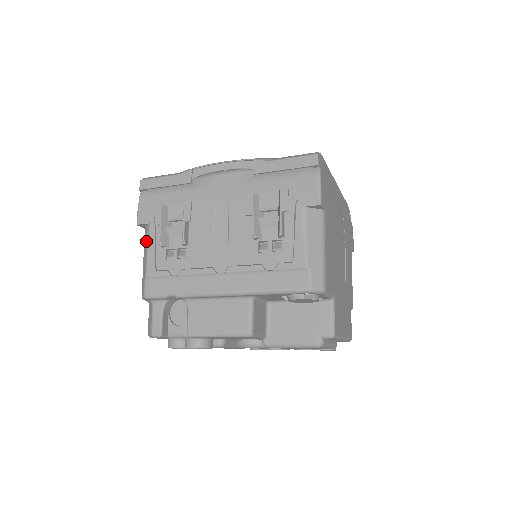
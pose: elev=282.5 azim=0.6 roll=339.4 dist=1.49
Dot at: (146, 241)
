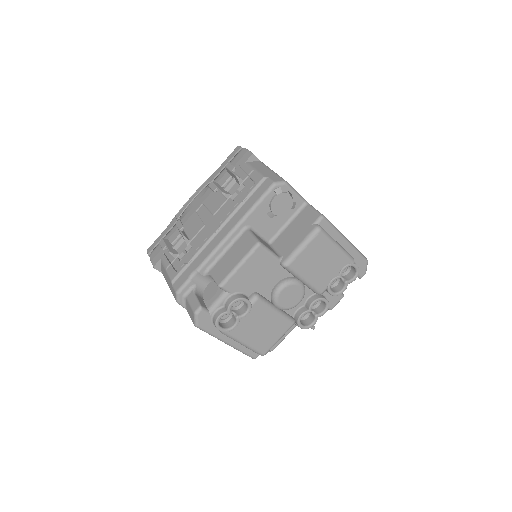
Dot at: (163, 269)
